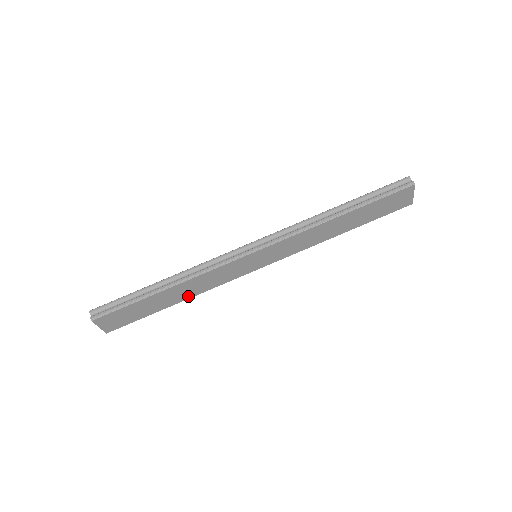
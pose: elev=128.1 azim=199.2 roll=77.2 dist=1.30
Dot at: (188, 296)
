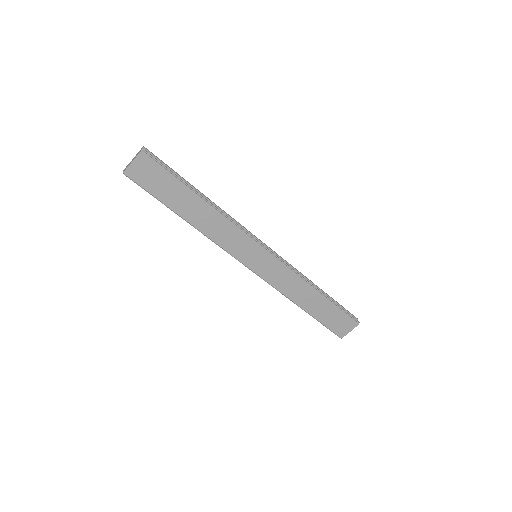
Dot at: (197, 224)
